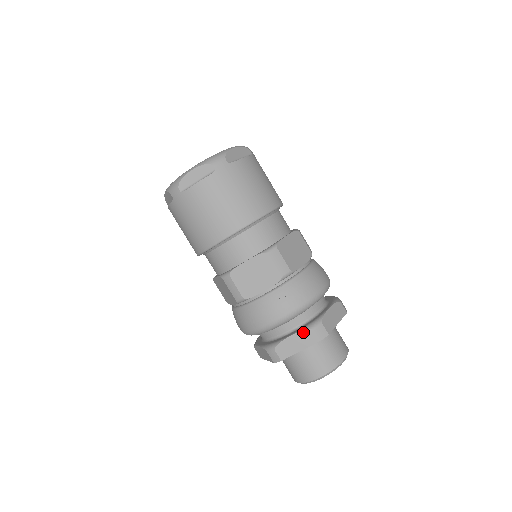
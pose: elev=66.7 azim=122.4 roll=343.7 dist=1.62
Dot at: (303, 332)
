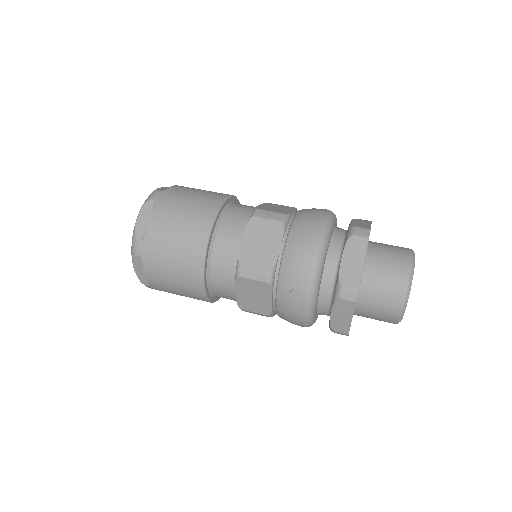
Dot at: (335, 306)
